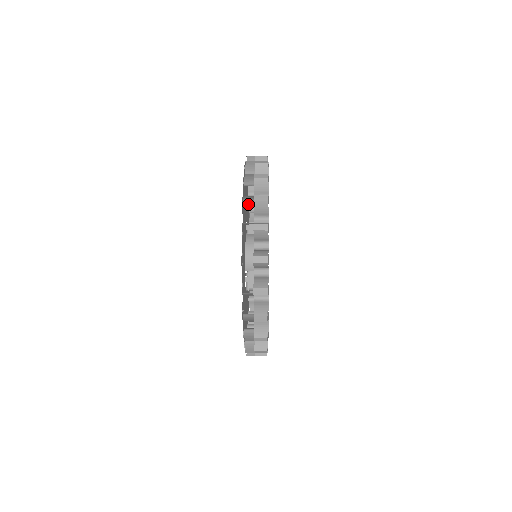
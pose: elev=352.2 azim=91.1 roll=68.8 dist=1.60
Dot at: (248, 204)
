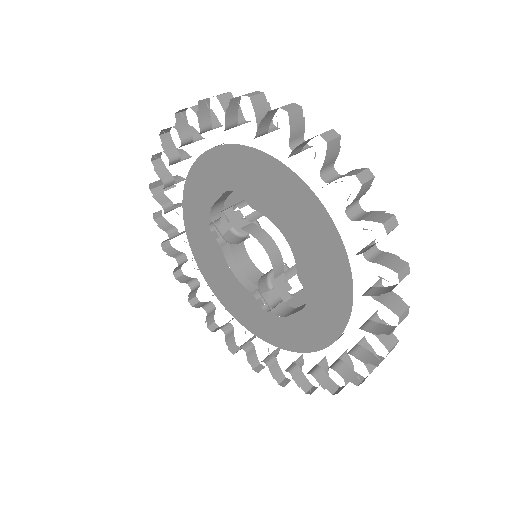
Dot at: occluded
